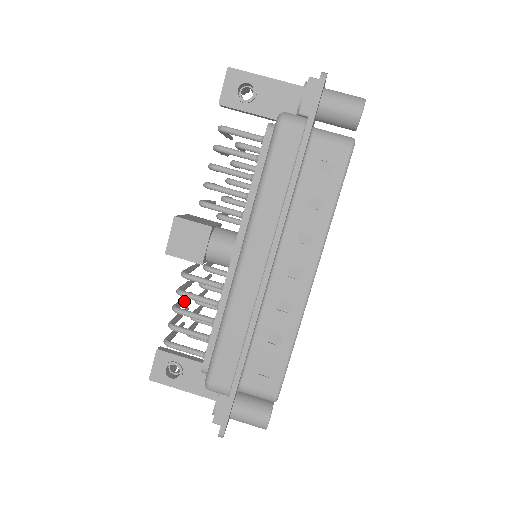
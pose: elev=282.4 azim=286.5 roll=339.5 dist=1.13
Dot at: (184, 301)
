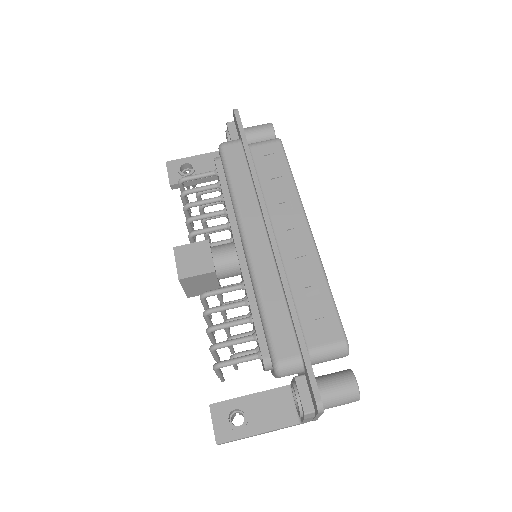
Dot at: (214, 336)
